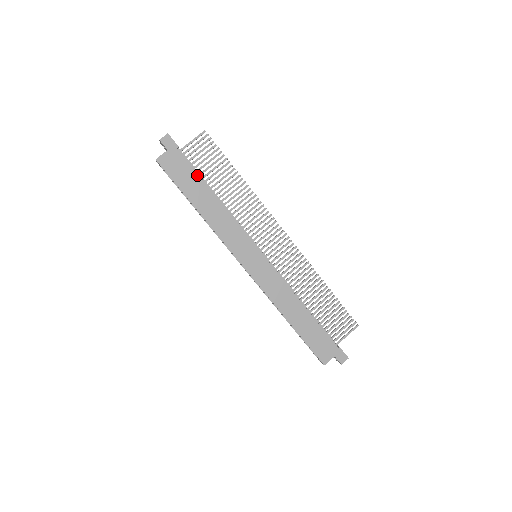
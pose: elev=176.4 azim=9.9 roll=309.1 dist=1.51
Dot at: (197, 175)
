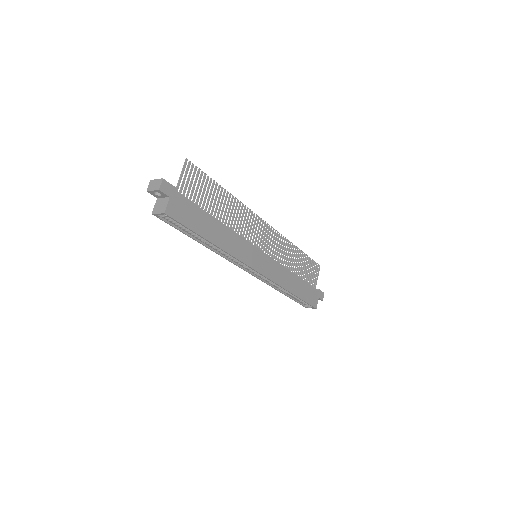
Dot at: (200, 209)
